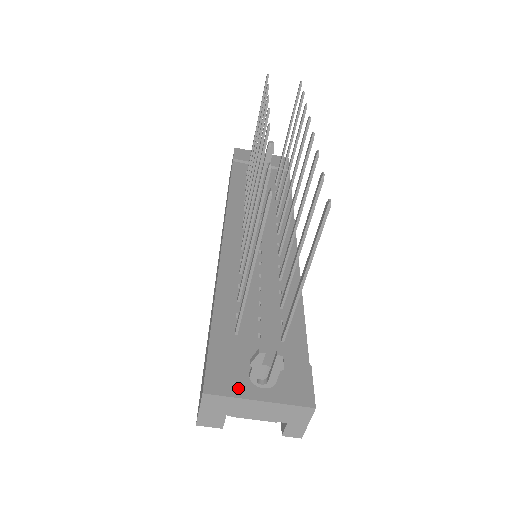
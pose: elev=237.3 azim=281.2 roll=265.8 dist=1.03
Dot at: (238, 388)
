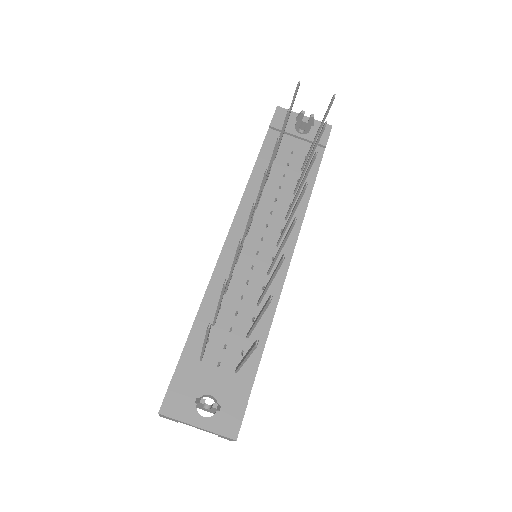
Dot at: (185, 413)
